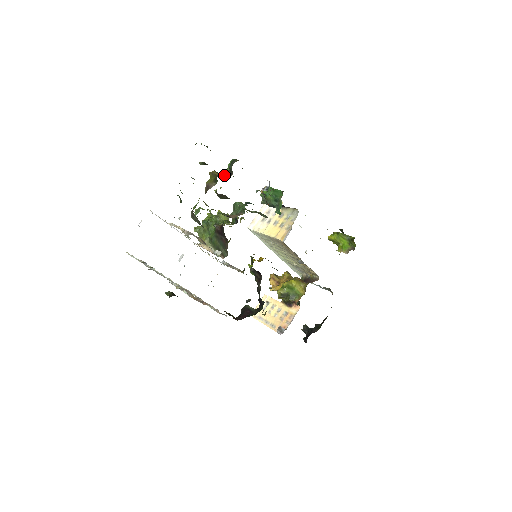
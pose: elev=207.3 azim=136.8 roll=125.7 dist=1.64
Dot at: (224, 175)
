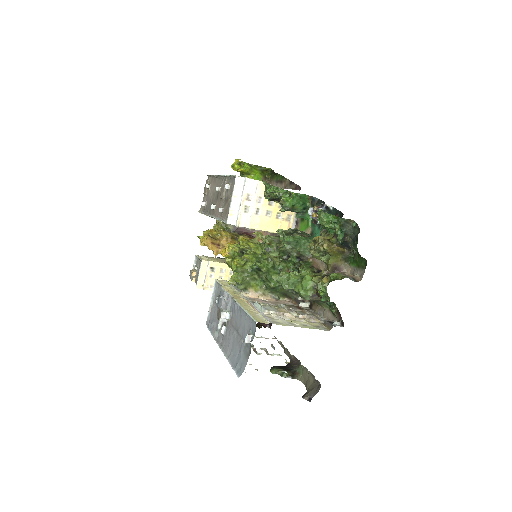
Dot at: (332, 239)
